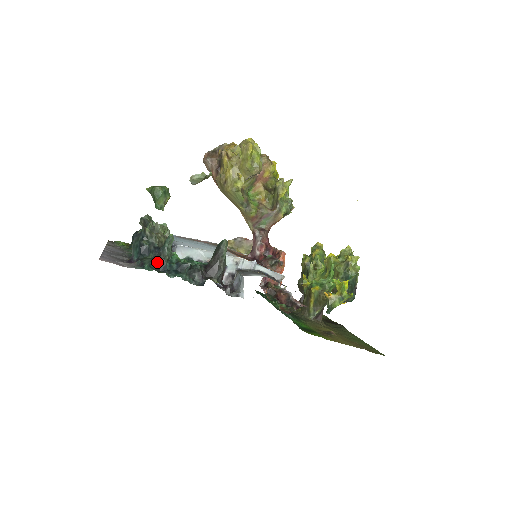
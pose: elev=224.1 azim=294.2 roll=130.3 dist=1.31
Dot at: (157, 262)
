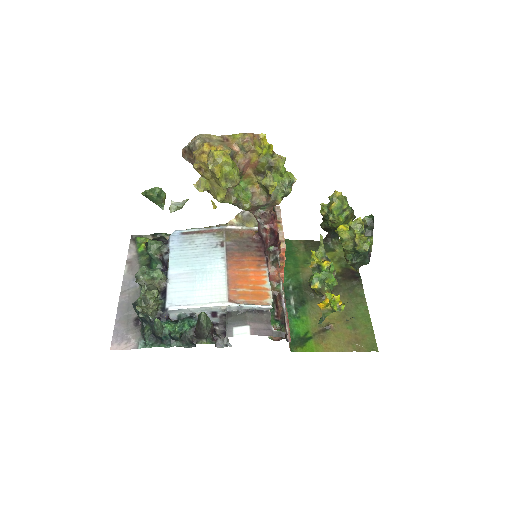
Dot at: (154, 336)
